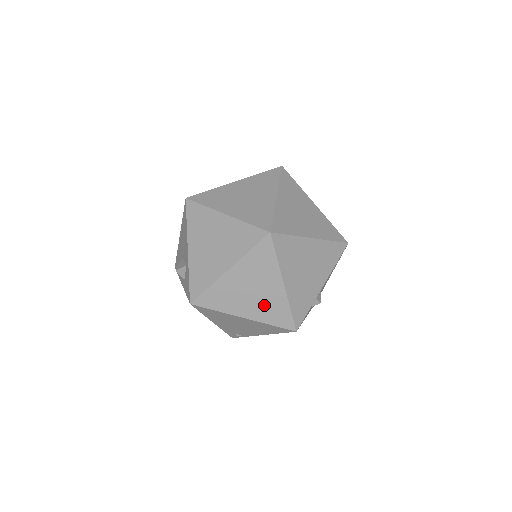
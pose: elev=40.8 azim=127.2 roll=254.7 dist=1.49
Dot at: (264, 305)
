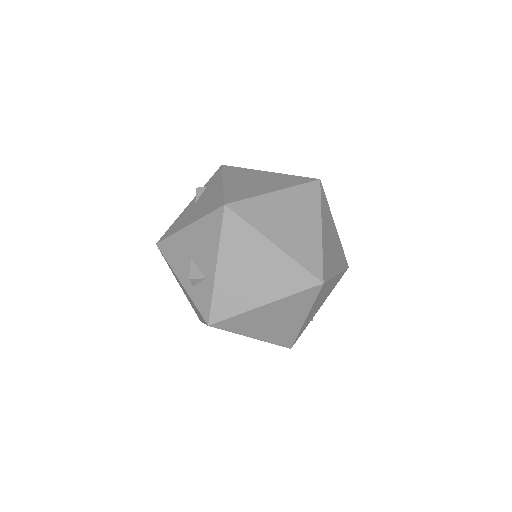
Dot at: (278, 331)
